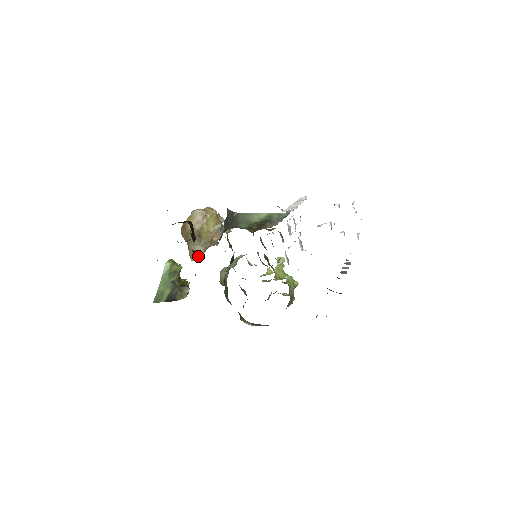
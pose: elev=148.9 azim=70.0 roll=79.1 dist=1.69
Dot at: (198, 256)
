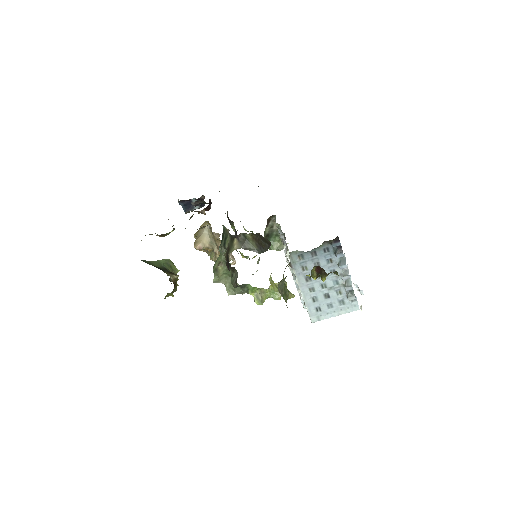
Dot at: (202, 245)
